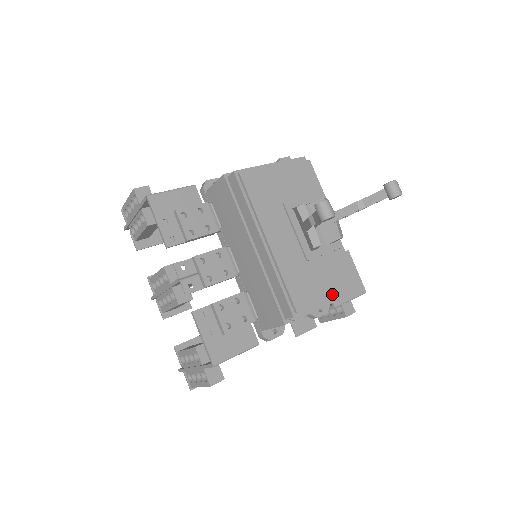
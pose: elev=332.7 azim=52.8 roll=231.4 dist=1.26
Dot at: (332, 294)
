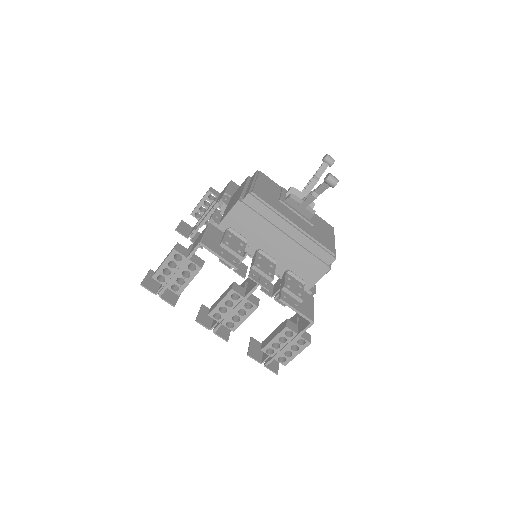
Dot at: (334, 238)
